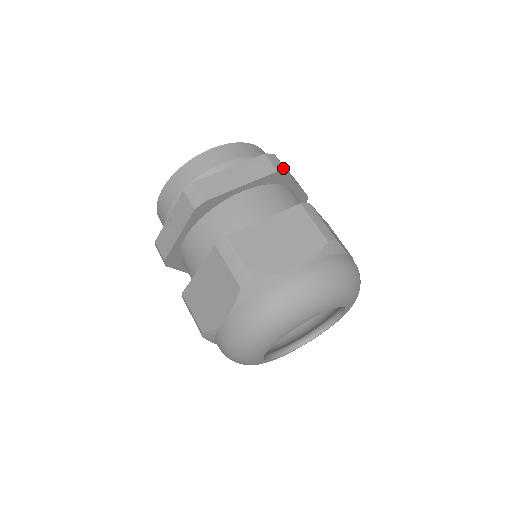
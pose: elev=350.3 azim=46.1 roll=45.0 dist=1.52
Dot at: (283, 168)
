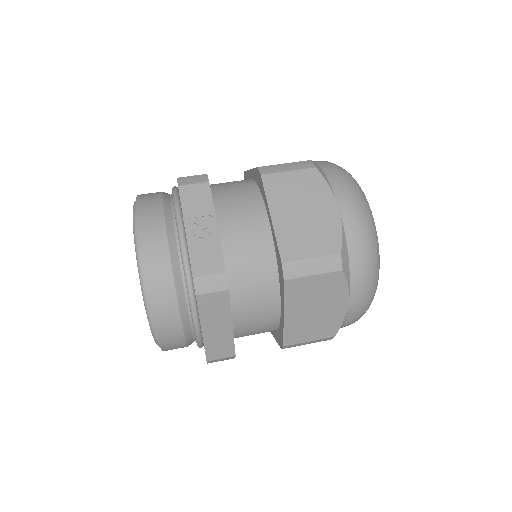
Dot at: occluded
